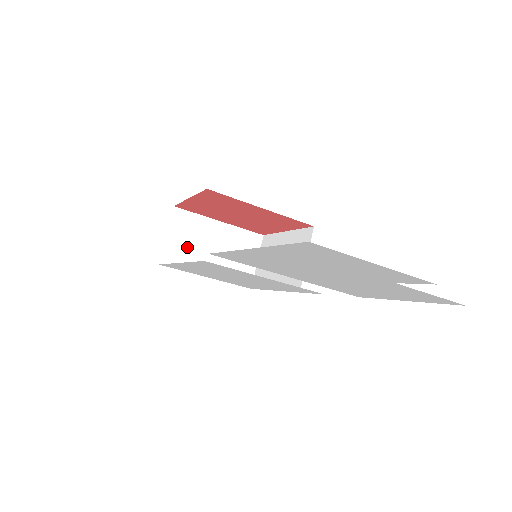
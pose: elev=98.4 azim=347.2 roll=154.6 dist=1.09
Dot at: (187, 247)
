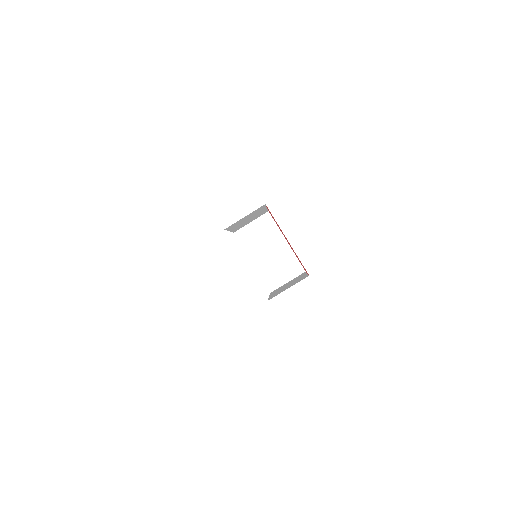
Dot at: (256, 238)
